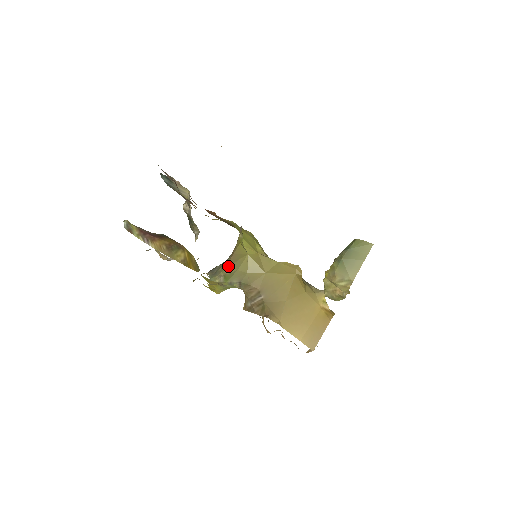
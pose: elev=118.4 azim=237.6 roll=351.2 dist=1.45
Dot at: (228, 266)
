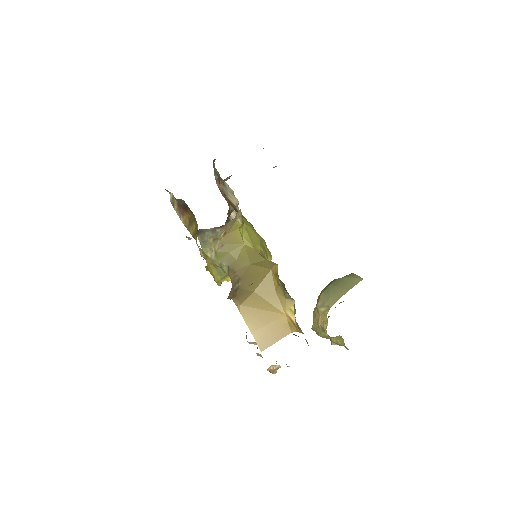
Dot at: (220, 243)
